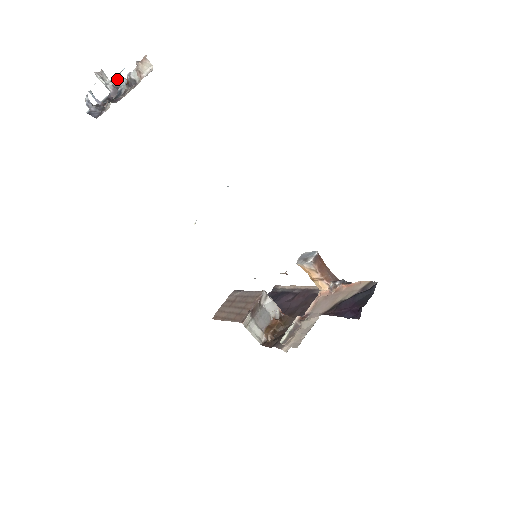
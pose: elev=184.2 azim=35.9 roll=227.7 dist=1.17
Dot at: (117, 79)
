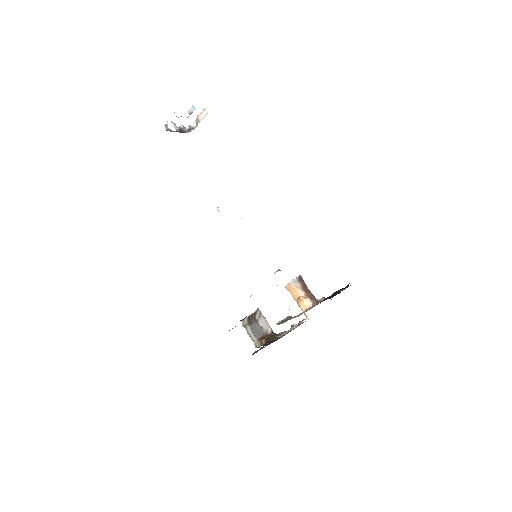
Dot at: (189, 110)
